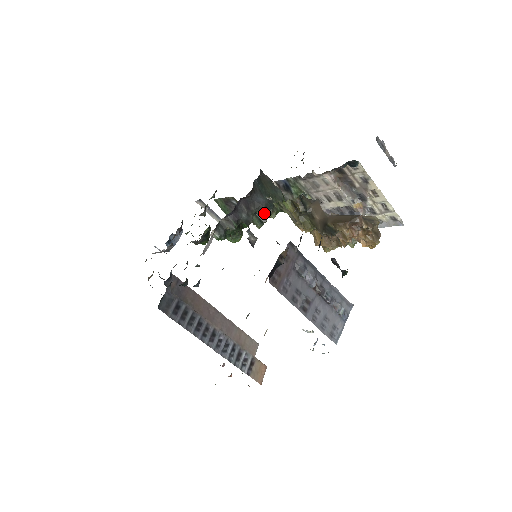
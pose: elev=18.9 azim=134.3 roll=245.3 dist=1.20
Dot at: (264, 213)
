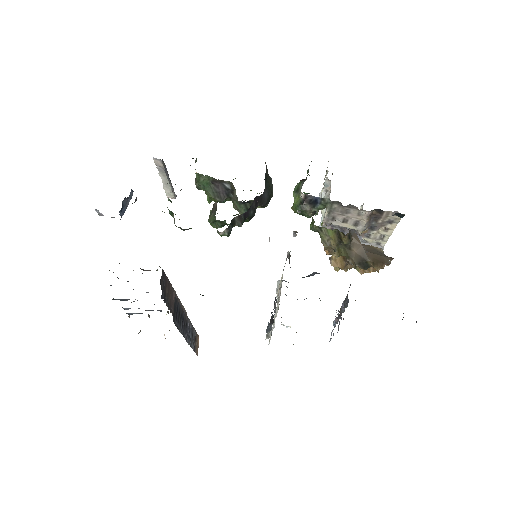
Dot at: occluded
